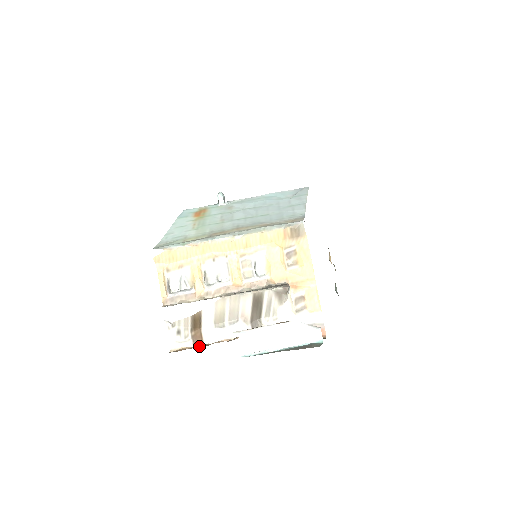
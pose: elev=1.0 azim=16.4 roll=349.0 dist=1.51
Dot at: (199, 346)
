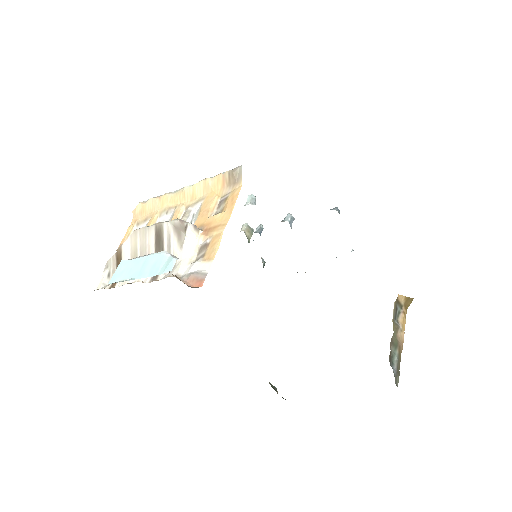
Dot at: (110, 287)
